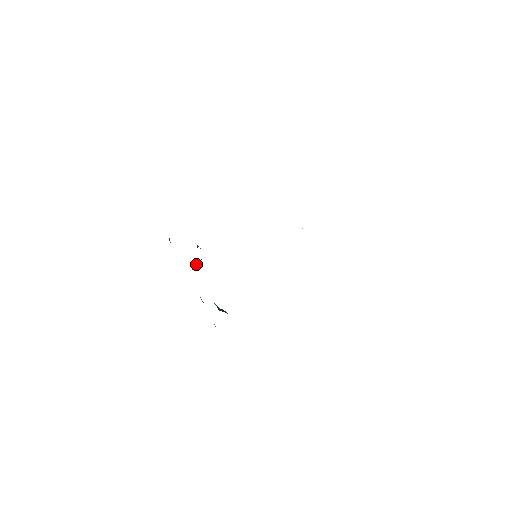
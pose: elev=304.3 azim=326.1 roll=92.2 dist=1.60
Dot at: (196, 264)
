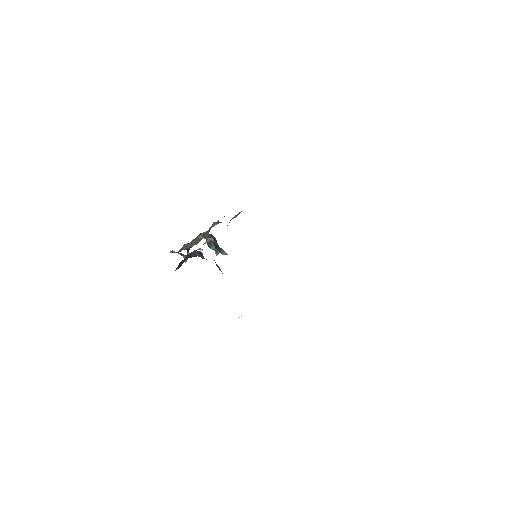
Dot at: occluded
